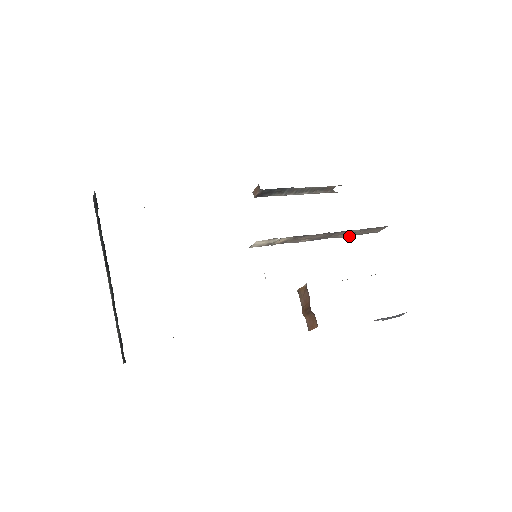
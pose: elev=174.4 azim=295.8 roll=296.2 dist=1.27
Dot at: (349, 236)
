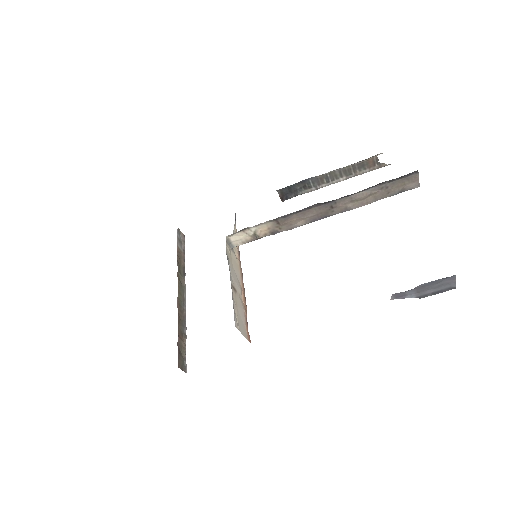
Dot at: (369, 203)
